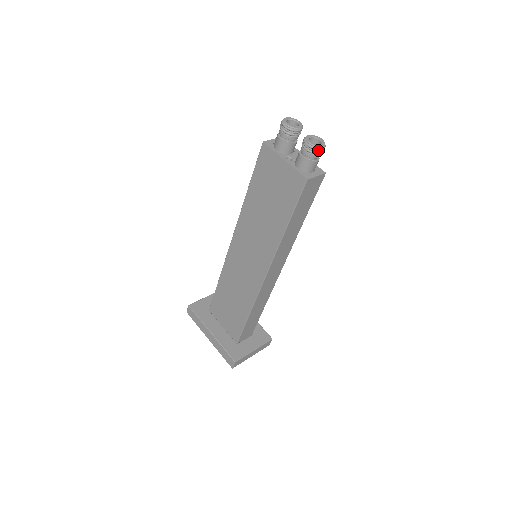
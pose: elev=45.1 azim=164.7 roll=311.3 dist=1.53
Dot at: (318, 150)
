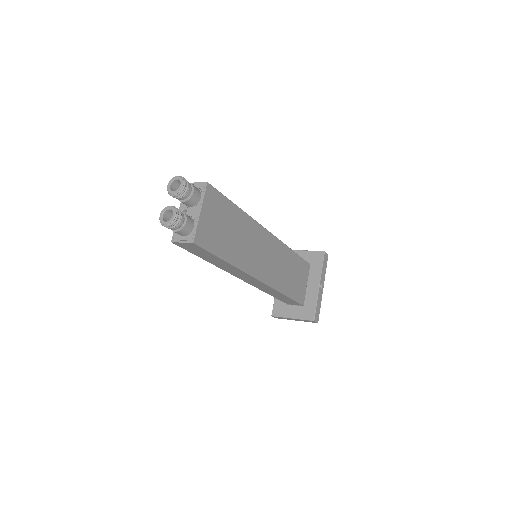
Dot at: (166, 225)
